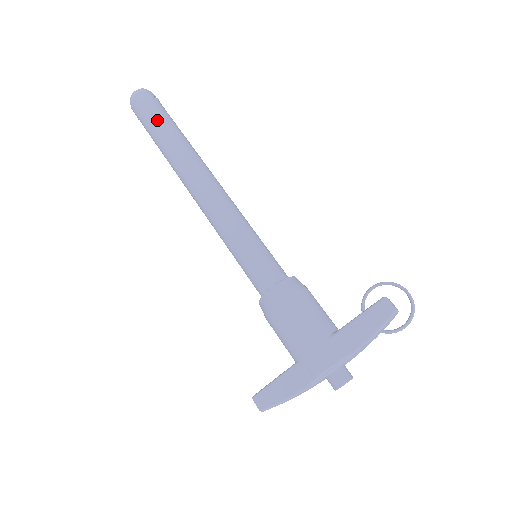
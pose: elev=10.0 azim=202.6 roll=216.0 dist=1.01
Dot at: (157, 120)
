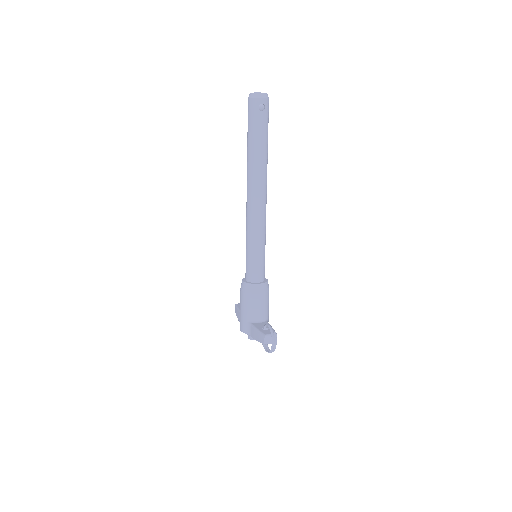
Dot at: (249, 132)
